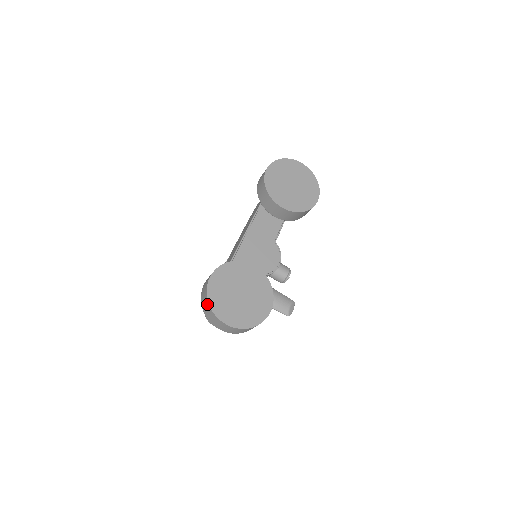
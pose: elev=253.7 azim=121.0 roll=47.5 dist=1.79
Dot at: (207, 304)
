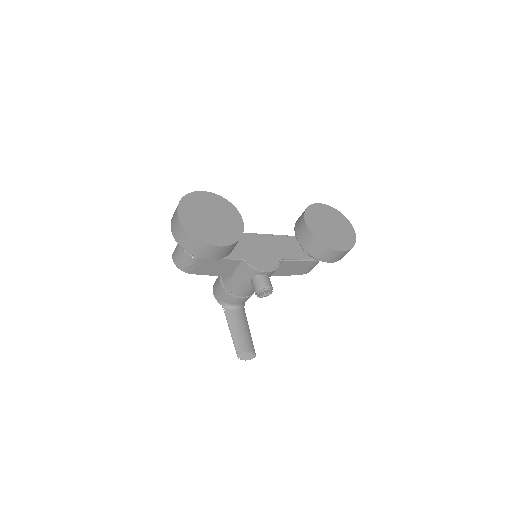
Dot at: occluded
